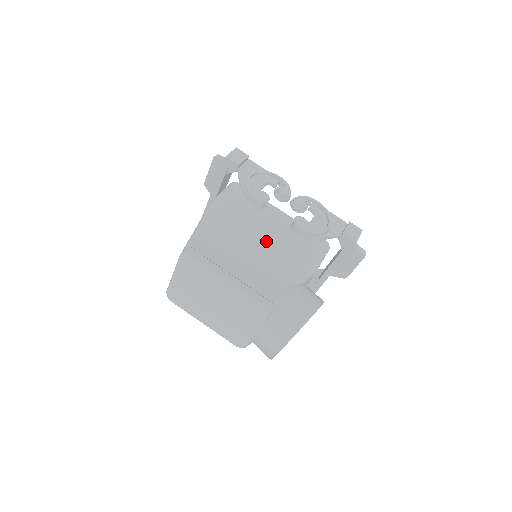
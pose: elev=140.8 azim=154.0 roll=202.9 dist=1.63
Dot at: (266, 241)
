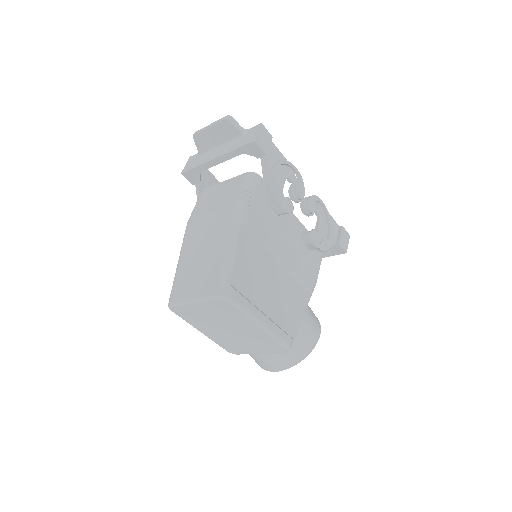
Dot at: (286, 261)
